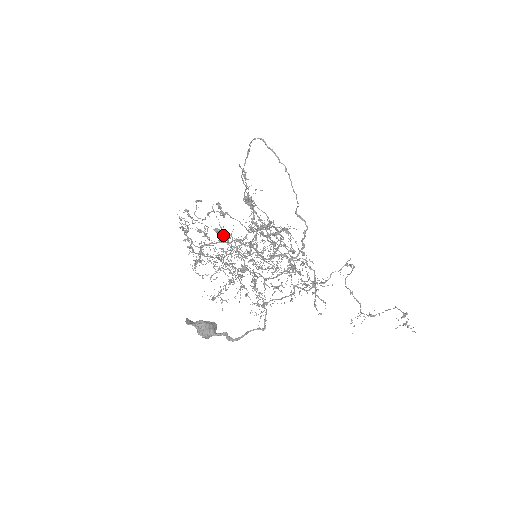
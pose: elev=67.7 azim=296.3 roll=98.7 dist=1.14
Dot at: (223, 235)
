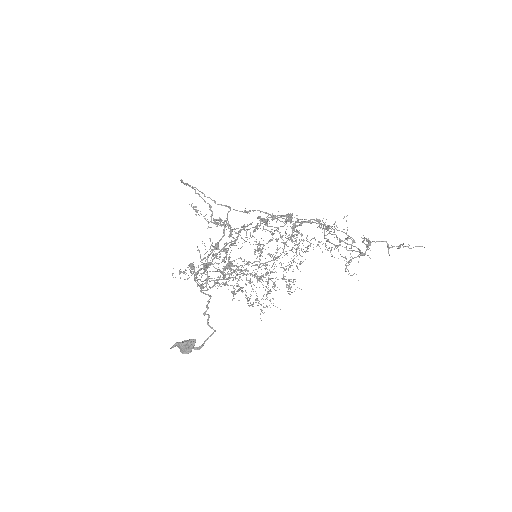
Dot at: occluded
